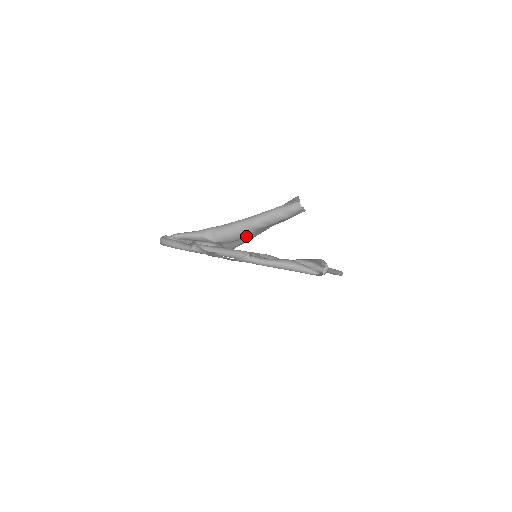
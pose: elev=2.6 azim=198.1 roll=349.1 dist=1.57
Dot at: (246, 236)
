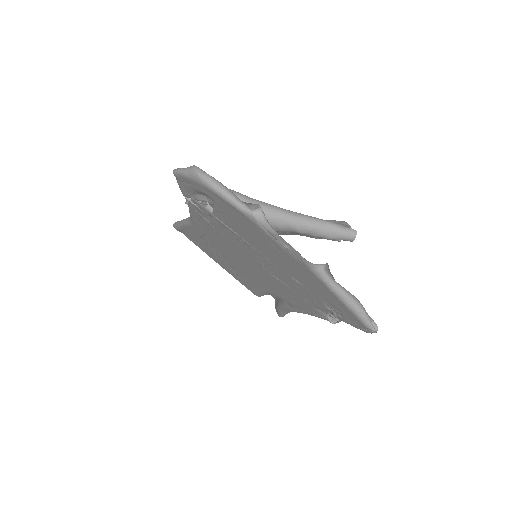
Dot at: occluded
